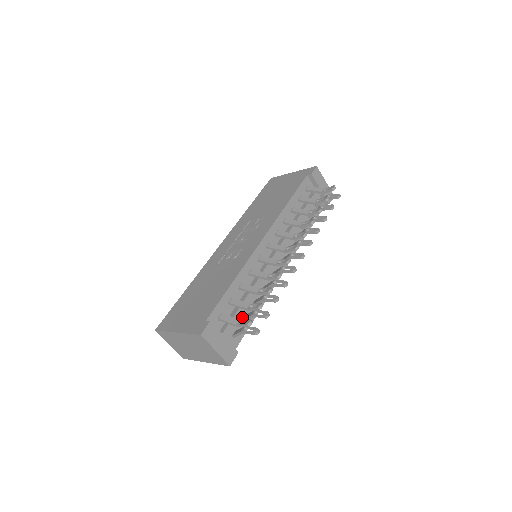
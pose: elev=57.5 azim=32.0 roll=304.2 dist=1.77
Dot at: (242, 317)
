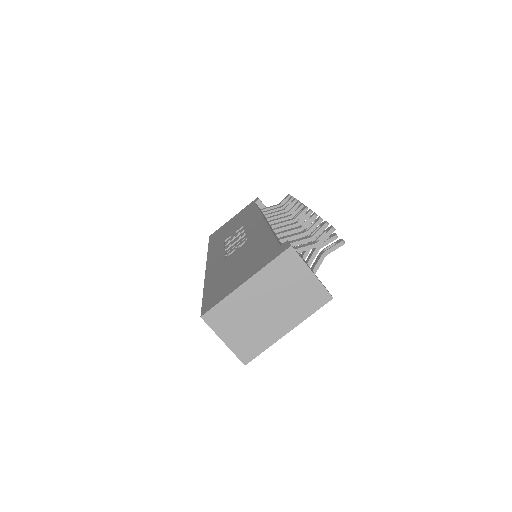
Dot at: occluded
